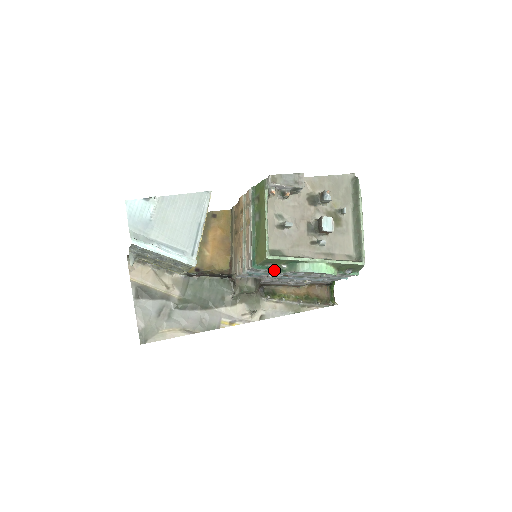
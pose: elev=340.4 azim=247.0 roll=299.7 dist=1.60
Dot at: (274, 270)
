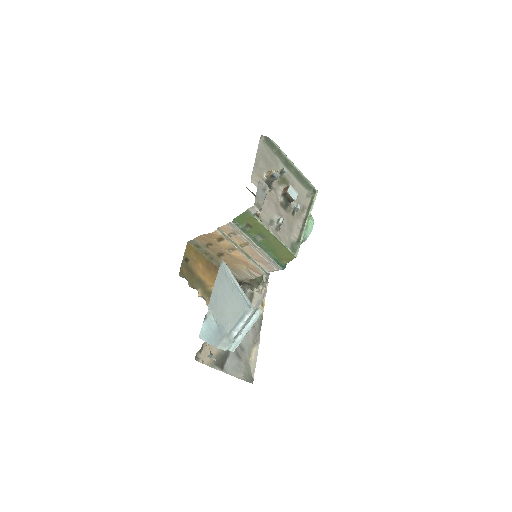
Dot at: occluded
